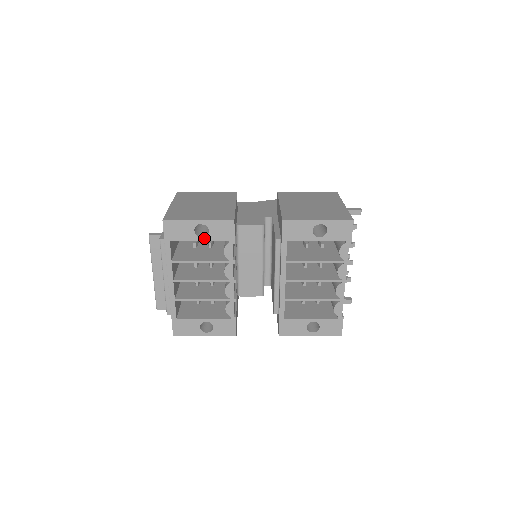
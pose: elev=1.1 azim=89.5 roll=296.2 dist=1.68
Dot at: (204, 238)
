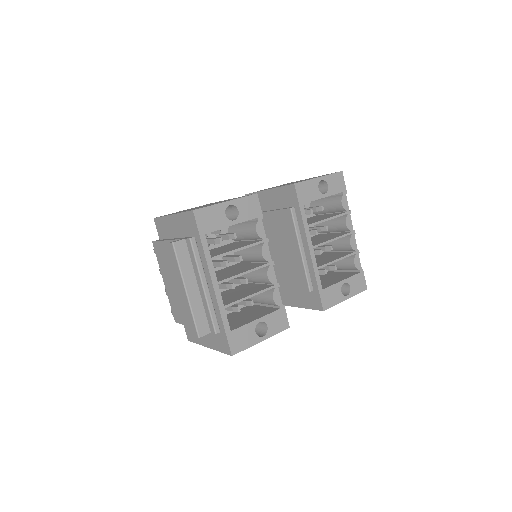
Dot at: (236, 221)
